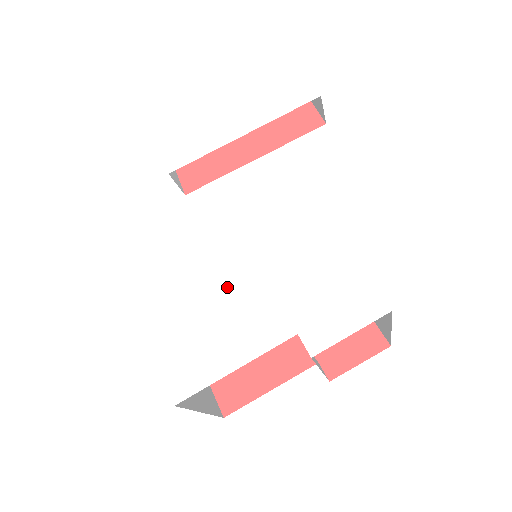
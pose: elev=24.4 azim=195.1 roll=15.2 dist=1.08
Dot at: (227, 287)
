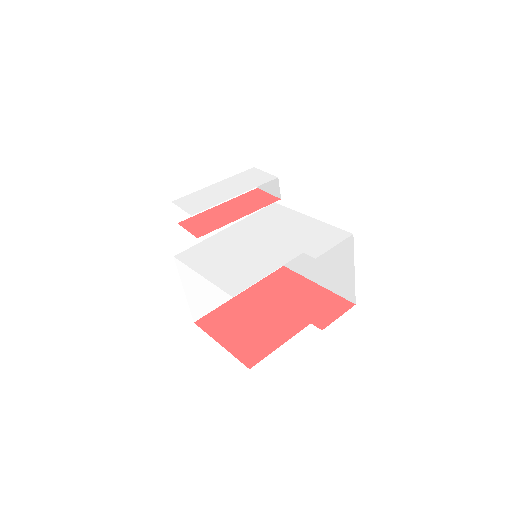
Dot at: (250, 246)
